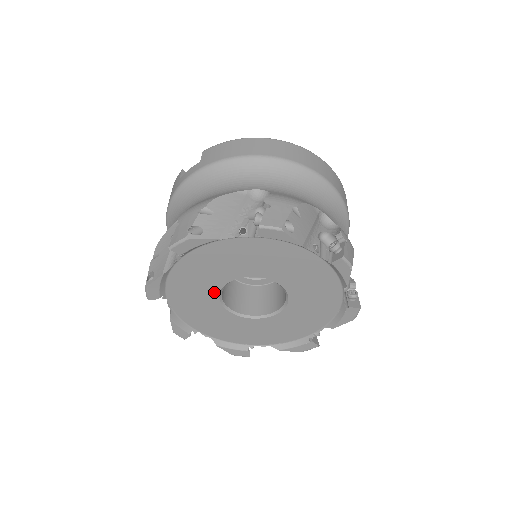
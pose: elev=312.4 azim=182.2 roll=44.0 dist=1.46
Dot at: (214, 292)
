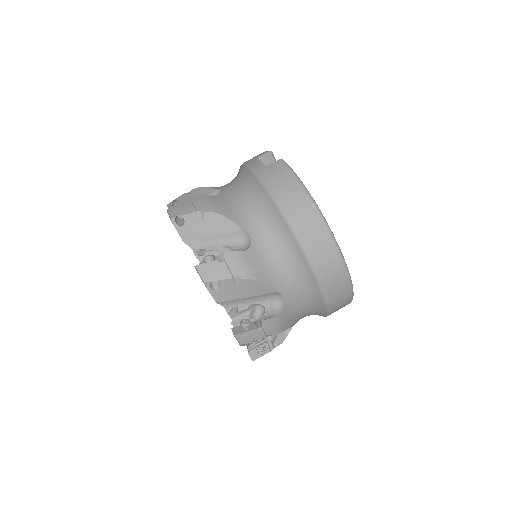
Dot at: occluded
